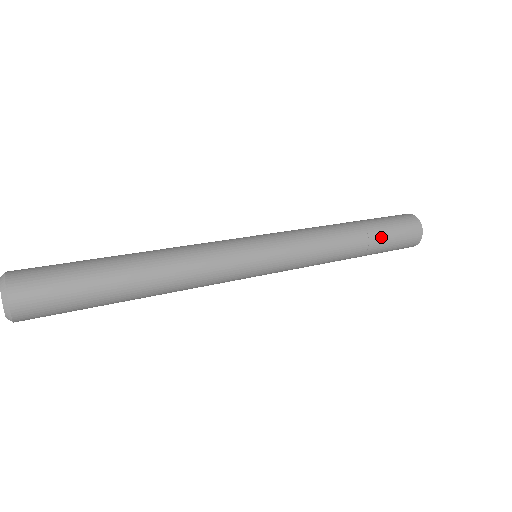
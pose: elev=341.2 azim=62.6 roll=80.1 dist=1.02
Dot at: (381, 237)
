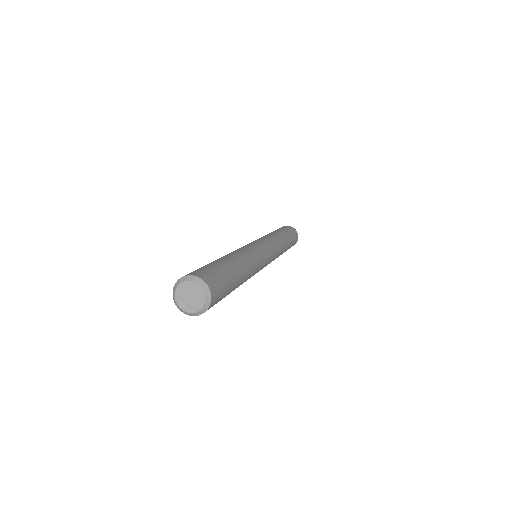
Dot at: occluded
